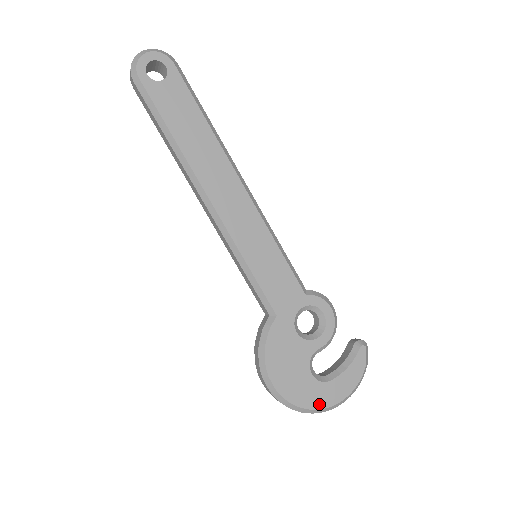
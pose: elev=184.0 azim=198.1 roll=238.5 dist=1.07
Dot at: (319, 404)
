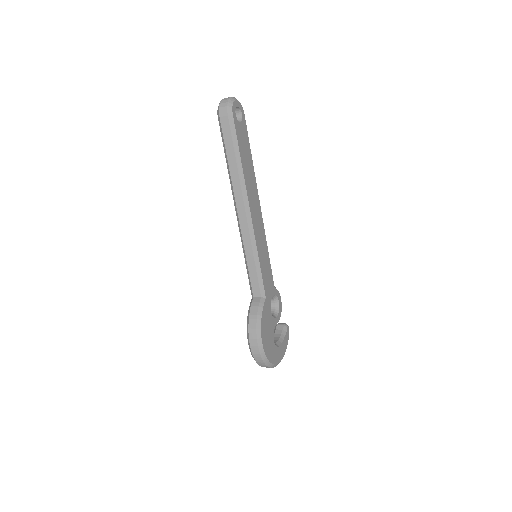
Dot at: (275, 361)
